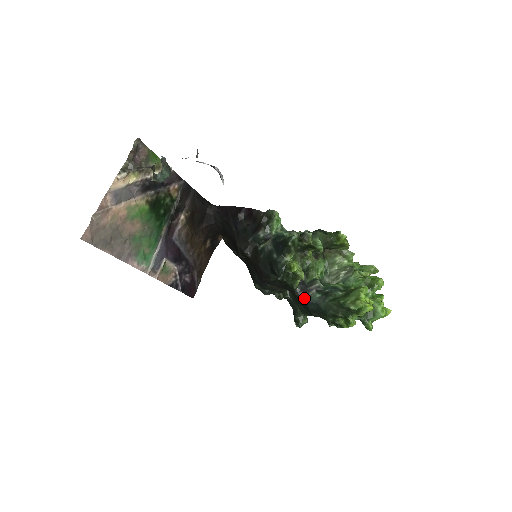
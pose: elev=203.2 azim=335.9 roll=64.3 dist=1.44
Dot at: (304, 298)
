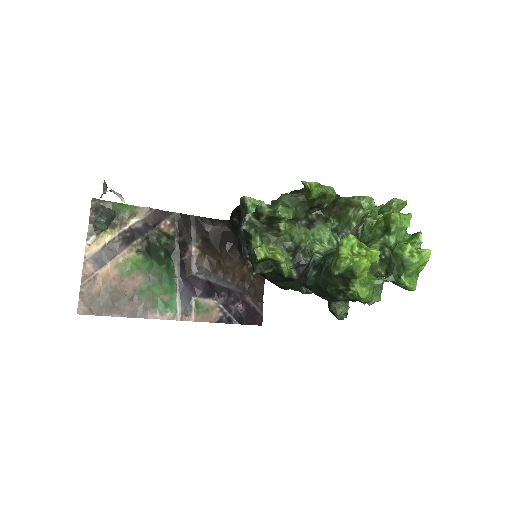
Dot at: (305, 283)
